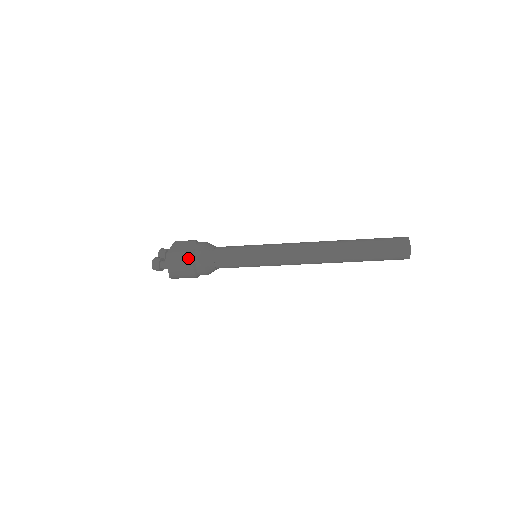
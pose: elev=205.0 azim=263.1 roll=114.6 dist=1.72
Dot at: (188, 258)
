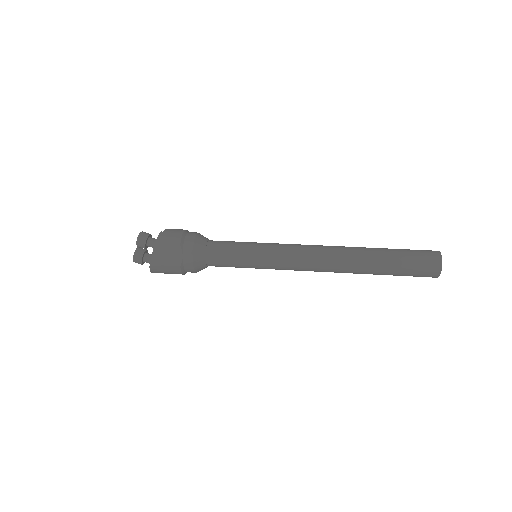
Dot at: (176, 271)
